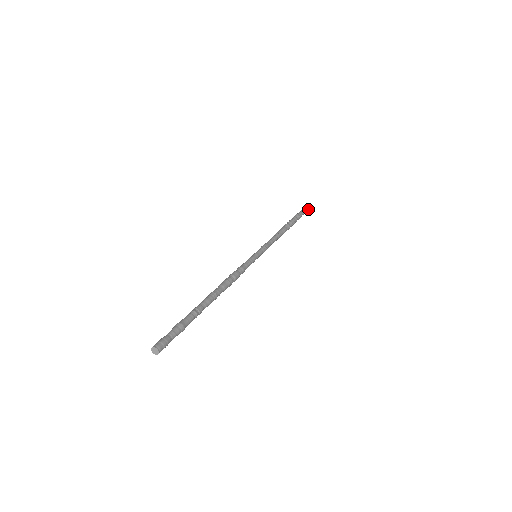
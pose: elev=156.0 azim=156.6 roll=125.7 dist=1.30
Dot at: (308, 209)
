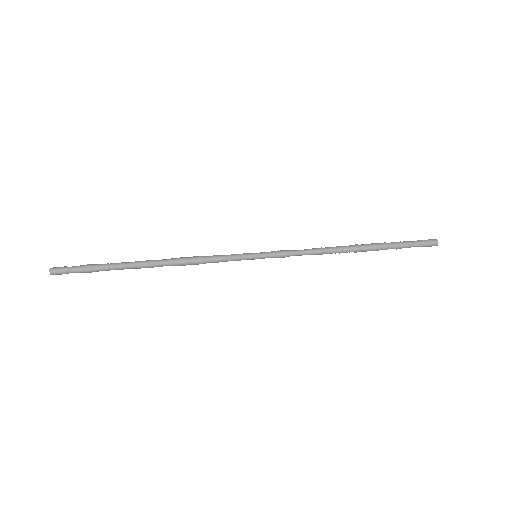
Dot at: (434, 245)
